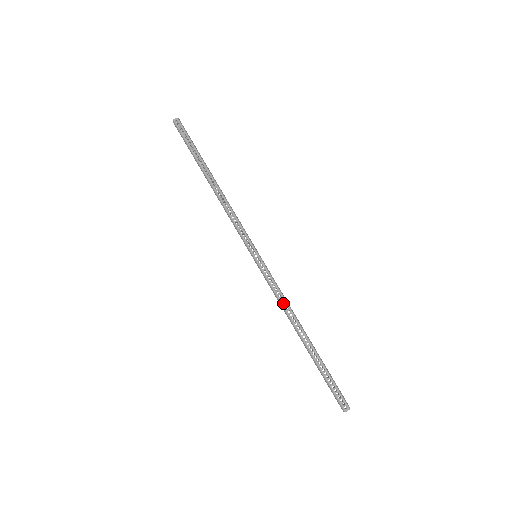
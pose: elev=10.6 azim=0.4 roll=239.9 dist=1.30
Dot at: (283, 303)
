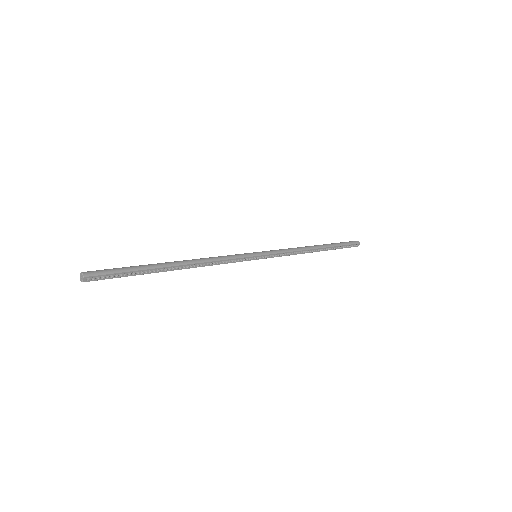
Dot at: (295, 254)
